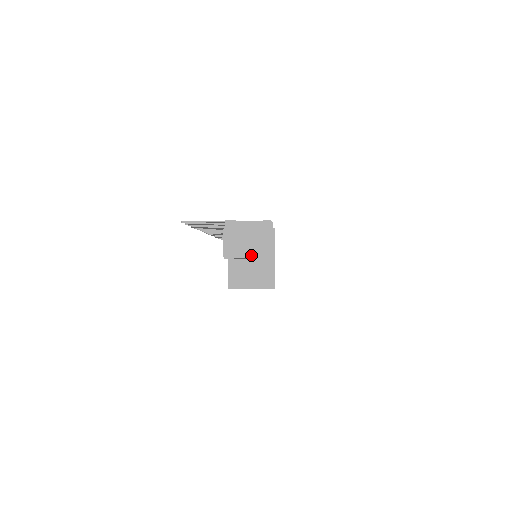
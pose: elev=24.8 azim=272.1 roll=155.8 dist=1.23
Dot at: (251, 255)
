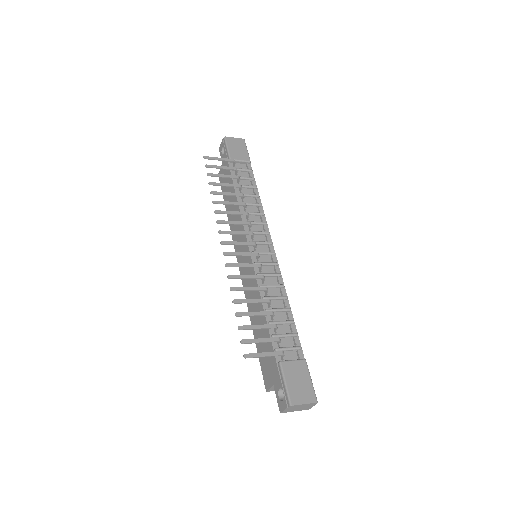
Dot at: occluded
